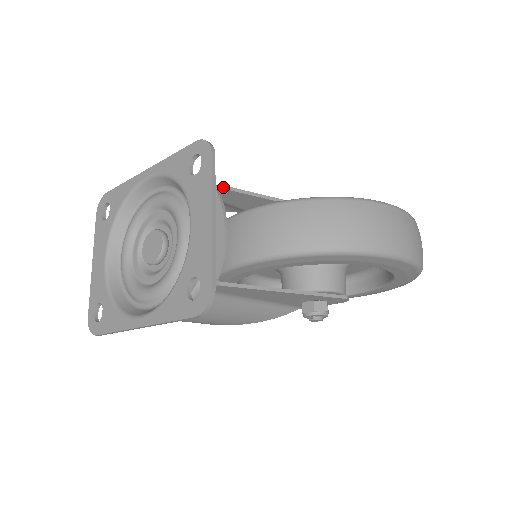
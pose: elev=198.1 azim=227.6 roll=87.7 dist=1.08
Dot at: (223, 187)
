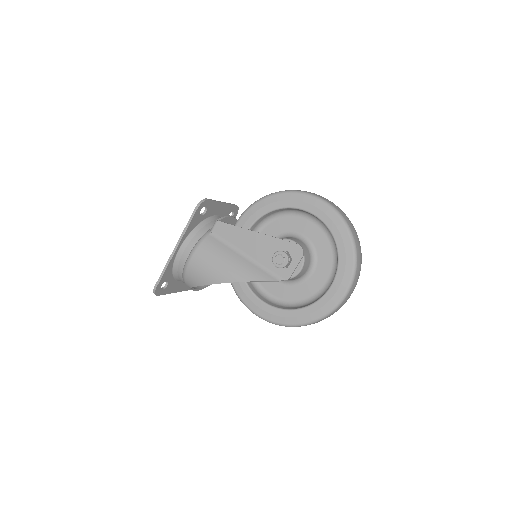
Dot at: occluded
